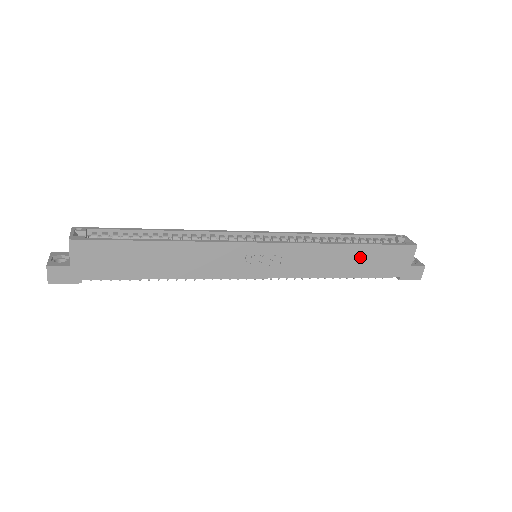
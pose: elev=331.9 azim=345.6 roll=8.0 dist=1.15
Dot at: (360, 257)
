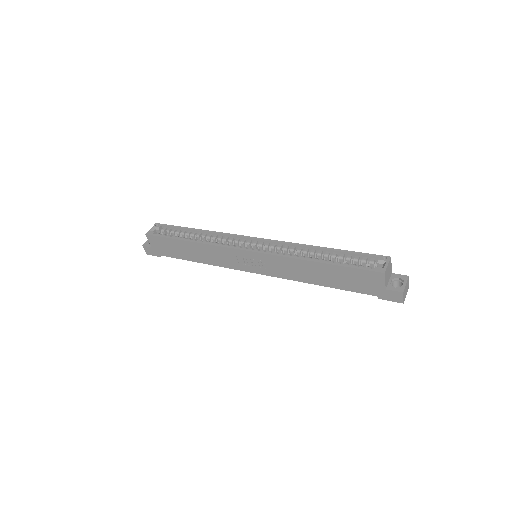
Dot at: (330, 273)
